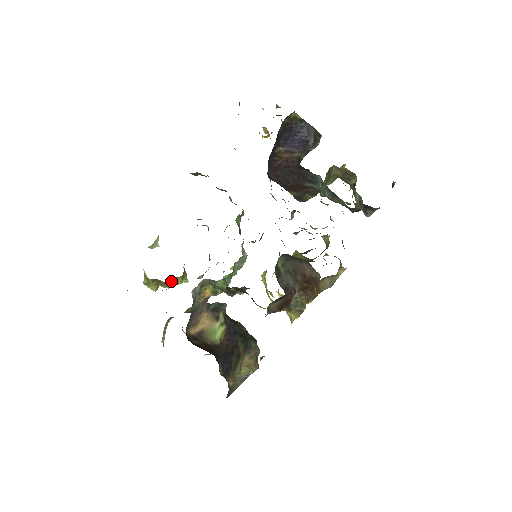
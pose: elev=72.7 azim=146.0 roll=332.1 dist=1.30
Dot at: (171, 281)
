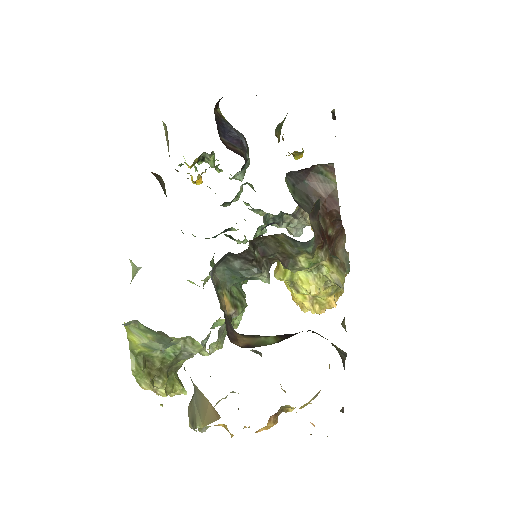
Dot at: occluded
